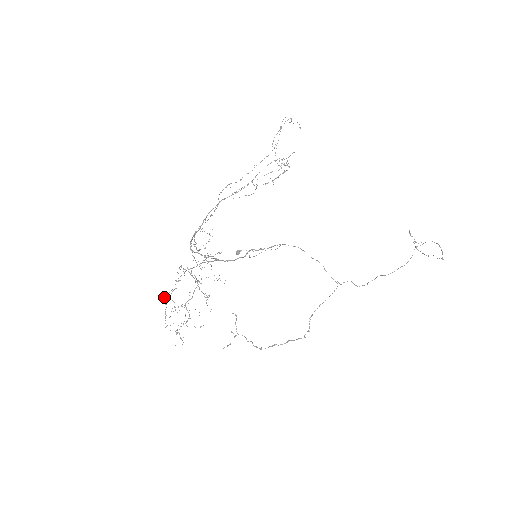
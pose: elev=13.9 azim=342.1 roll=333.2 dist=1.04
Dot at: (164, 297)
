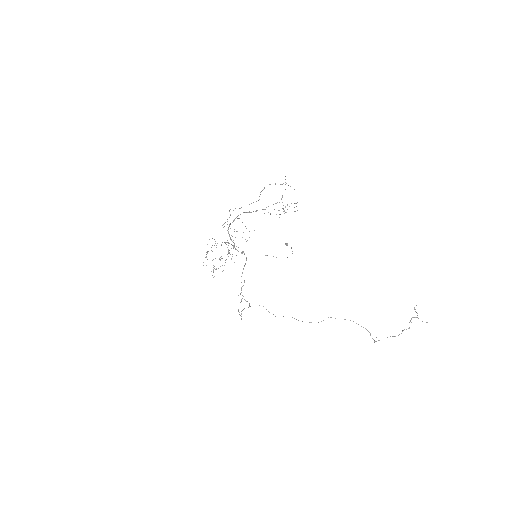
Dot at: occluded
